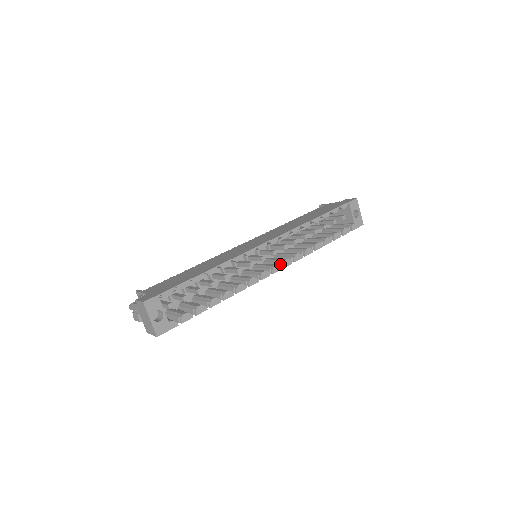
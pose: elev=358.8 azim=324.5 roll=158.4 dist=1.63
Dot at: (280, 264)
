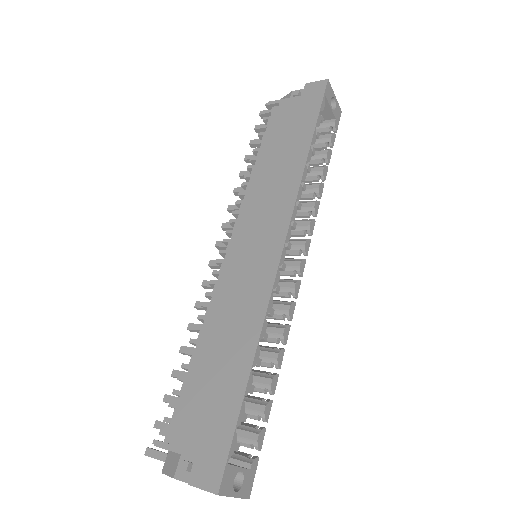
Dot at: (298, 253)
